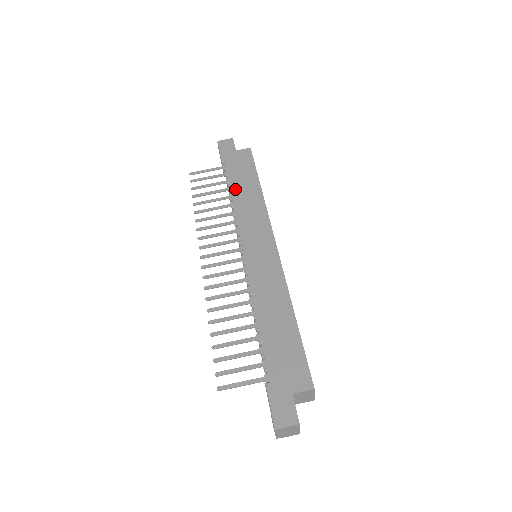
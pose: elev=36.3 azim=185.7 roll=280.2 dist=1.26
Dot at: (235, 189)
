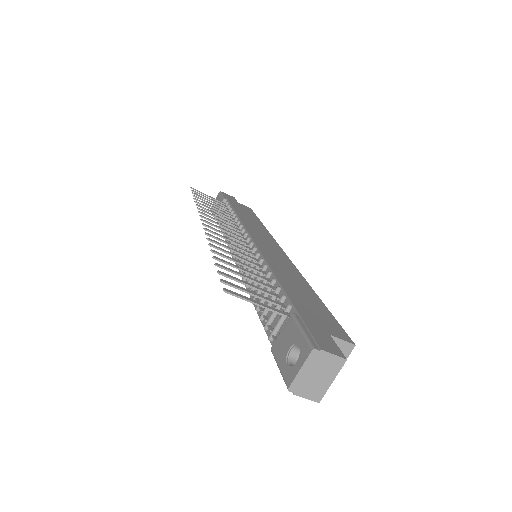
Dot at: (239, 212)
